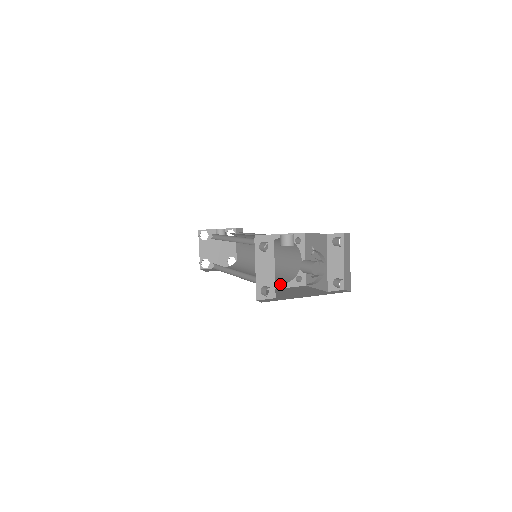
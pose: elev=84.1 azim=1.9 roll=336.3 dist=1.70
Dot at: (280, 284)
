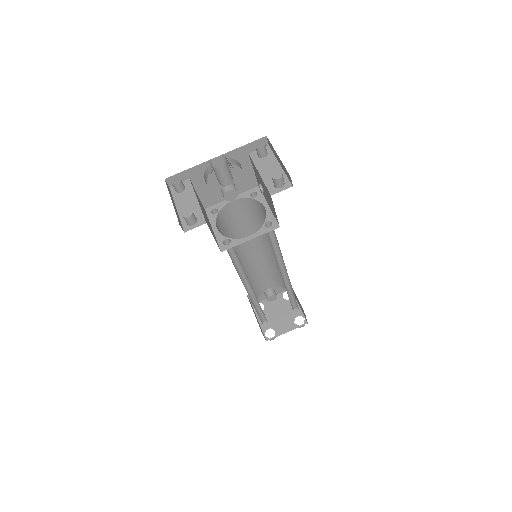
Dot at: (247, 237)
